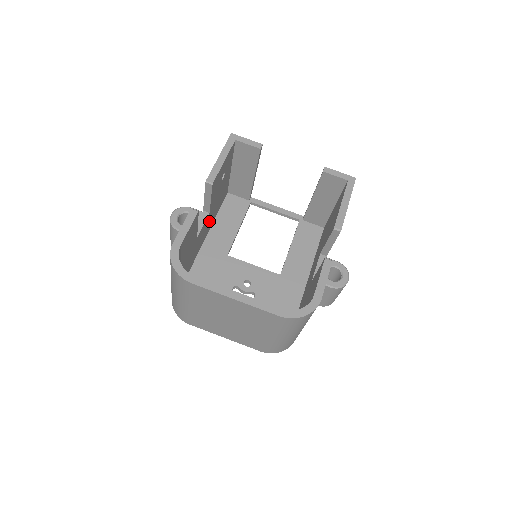
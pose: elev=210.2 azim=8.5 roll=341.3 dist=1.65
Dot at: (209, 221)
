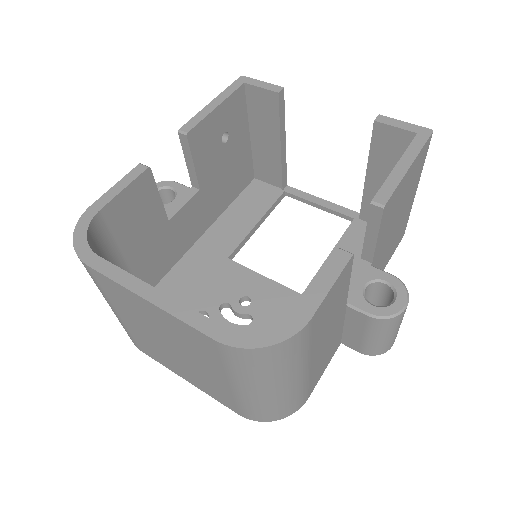
Dot at: (206, 206)
